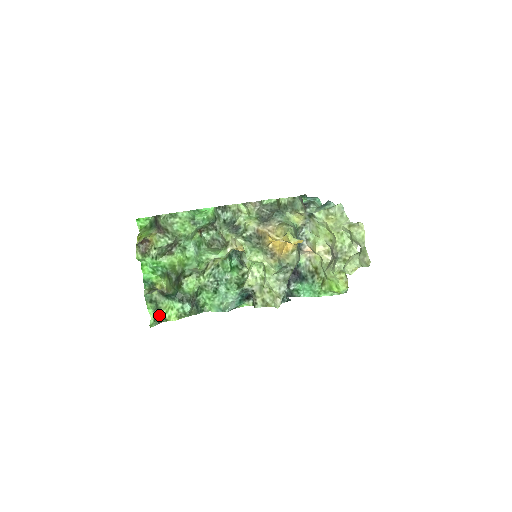
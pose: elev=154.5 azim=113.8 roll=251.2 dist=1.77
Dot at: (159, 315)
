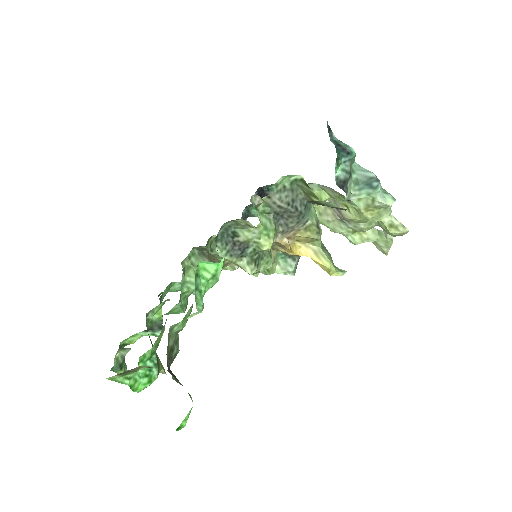
Dot at: occluded
